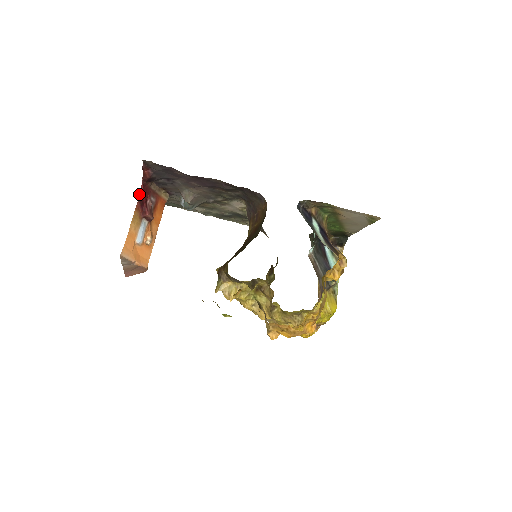
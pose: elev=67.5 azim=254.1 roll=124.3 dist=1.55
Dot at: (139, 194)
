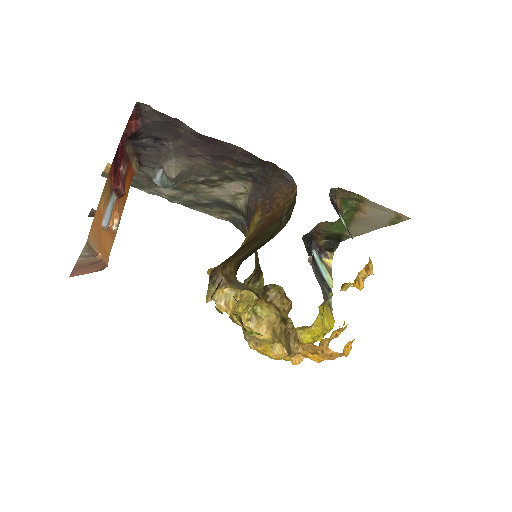
Dot at: (115, 154)
